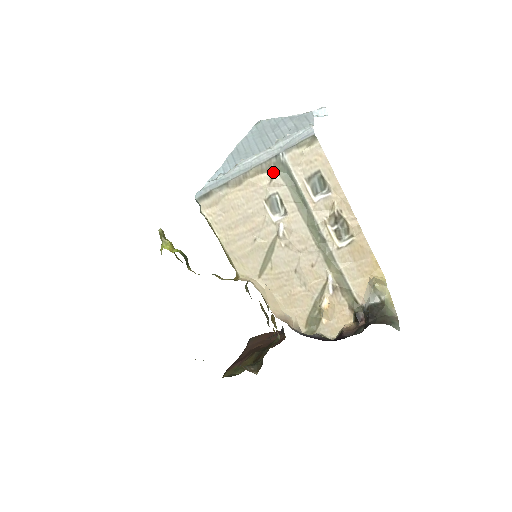
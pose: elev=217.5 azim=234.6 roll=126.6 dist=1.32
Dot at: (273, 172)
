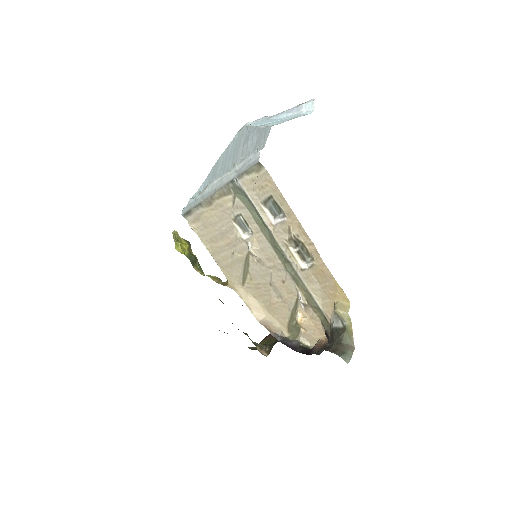
Dot at: (234, 195)
